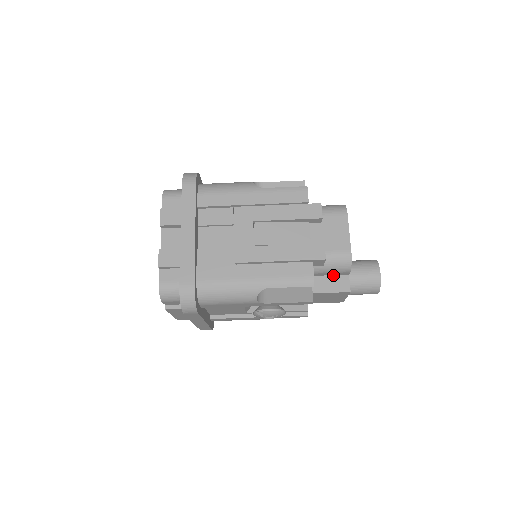
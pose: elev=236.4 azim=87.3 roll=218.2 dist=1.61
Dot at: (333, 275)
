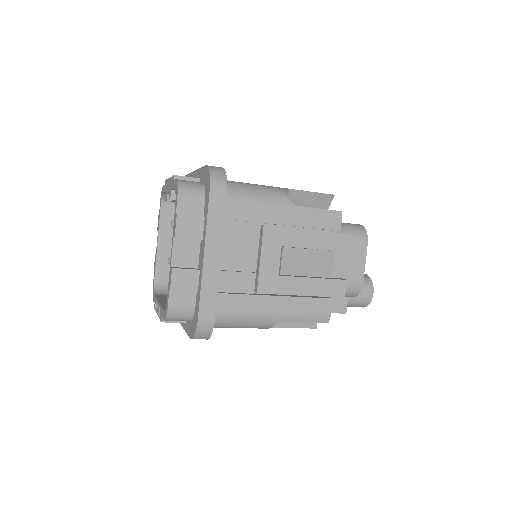
Dot at: occluded
